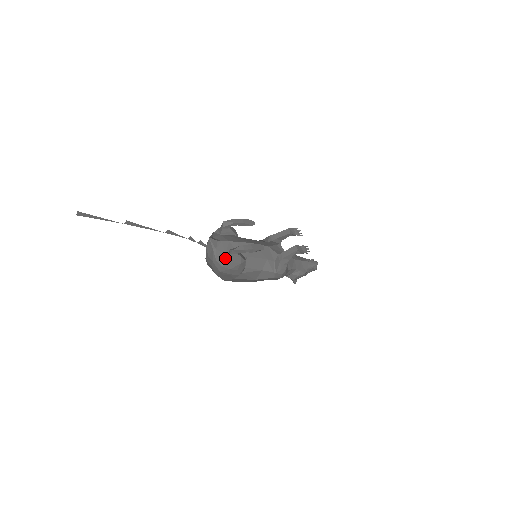
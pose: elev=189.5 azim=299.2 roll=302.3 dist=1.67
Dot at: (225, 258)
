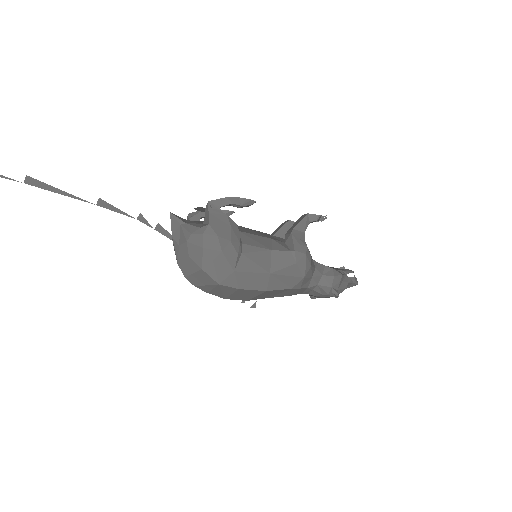
Dot at: (203, 225)
